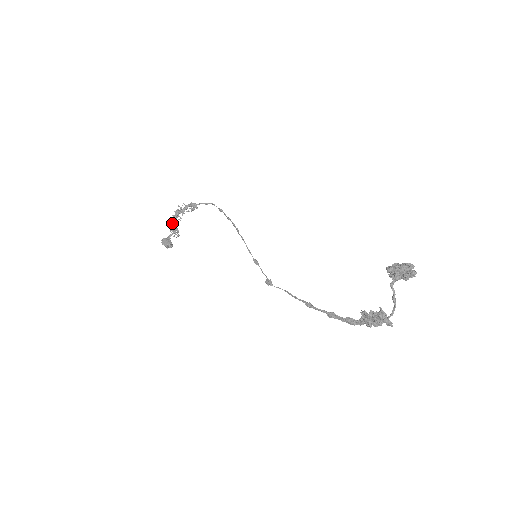
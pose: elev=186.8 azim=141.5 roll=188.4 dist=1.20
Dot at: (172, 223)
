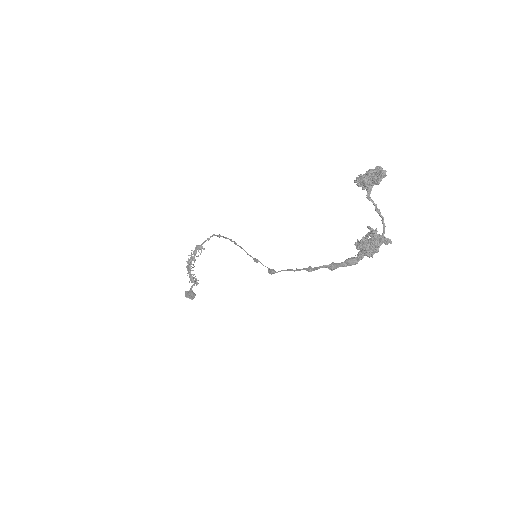
Dot at: (188, 273)
